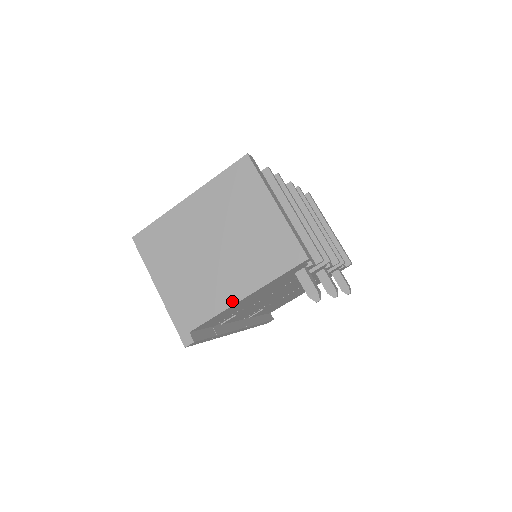
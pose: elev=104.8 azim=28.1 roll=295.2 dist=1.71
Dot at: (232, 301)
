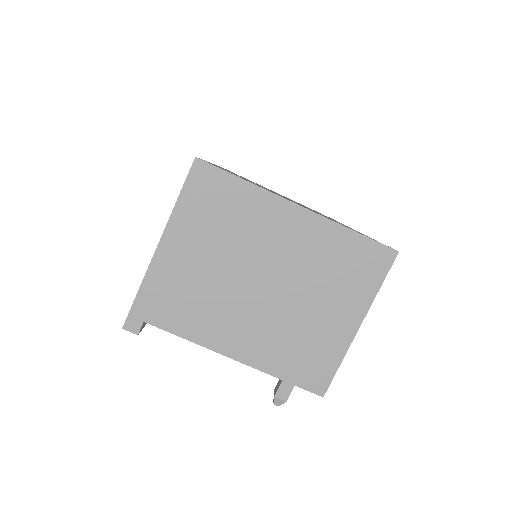
Dot at: (219, 348)
